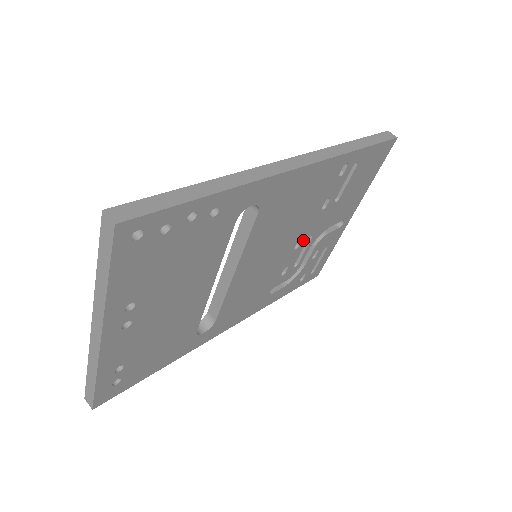
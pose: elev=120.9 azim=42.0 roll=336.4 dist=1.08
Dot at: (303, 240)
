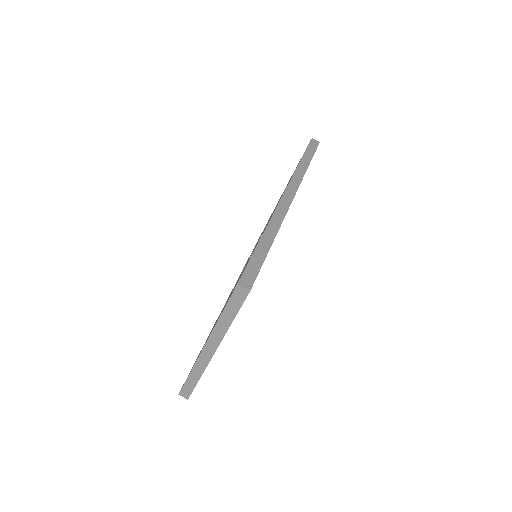
Dot at: occluded
